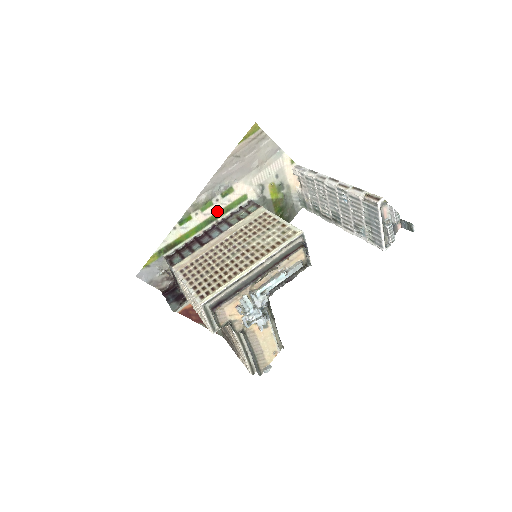
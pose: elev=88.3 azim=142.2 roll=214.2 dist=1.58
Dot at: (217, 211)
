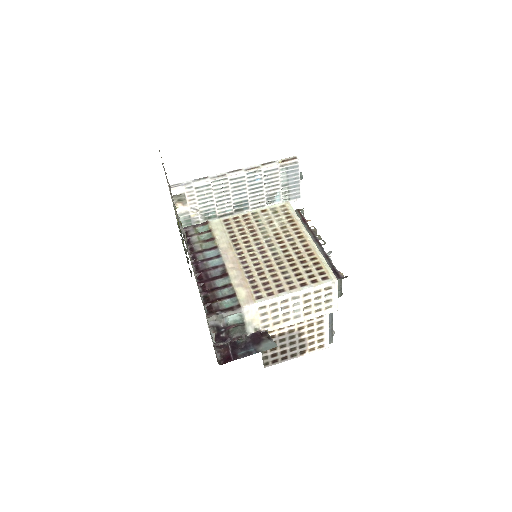
Dot at: occluded
